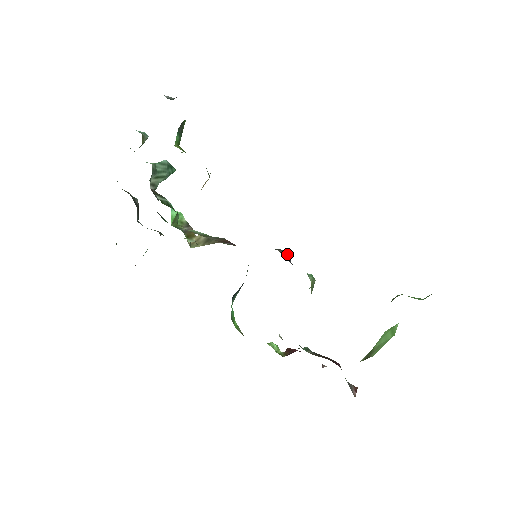
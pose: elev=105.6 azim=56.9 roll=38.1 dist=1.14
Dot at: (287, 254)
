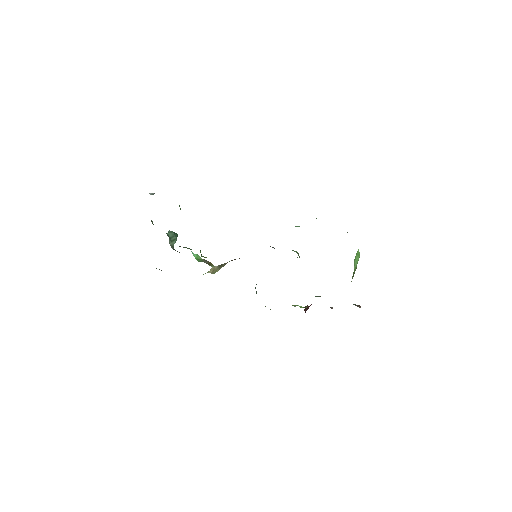
Dot at: (272, 247)
